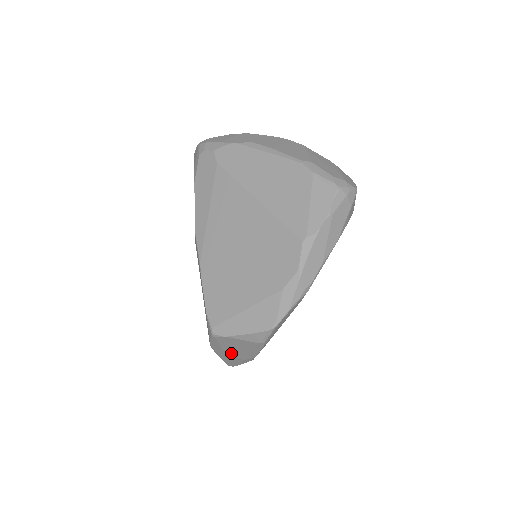
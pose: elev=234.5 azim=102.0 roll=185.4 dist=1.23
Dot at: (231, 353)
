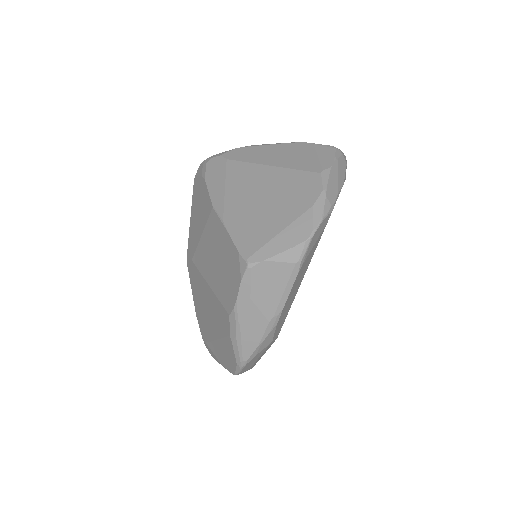
Dot at: (259, 307)
